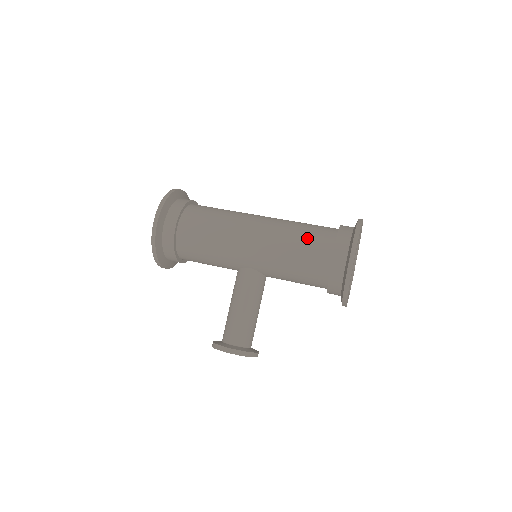
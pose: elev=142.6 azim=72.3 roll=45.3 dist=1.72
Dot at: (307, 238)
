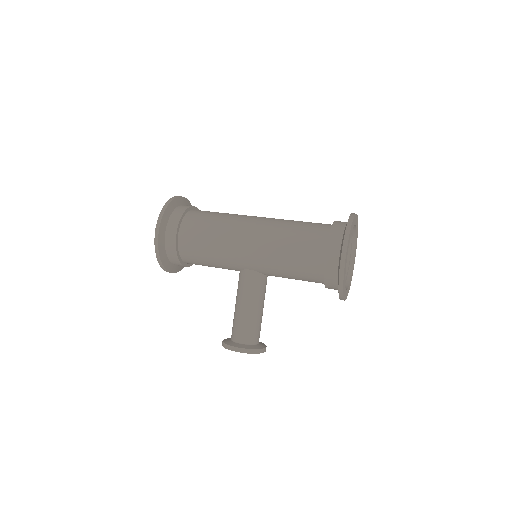
Dot at: (300, 239)
